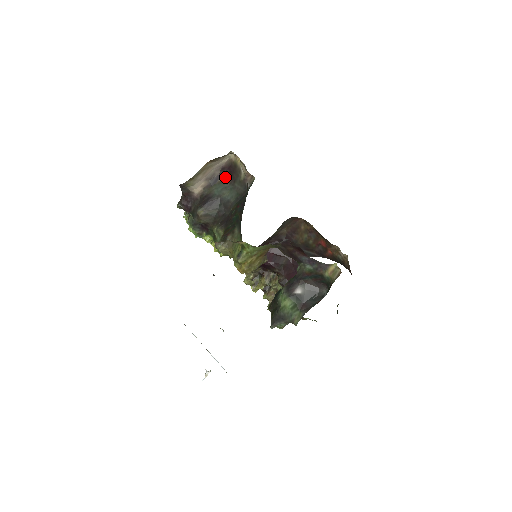
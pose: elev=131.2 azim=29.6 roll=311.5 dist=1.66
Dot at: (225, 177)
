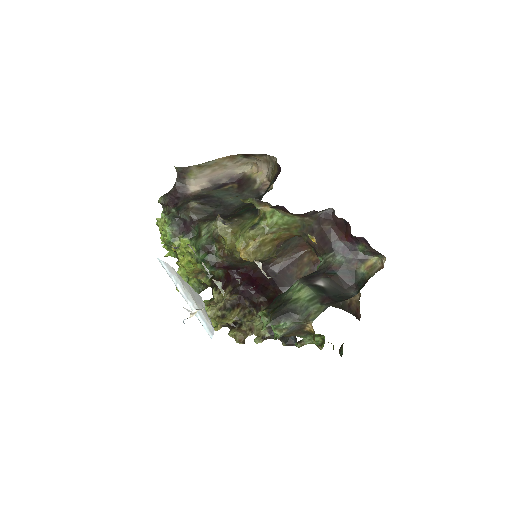
Dot at: (231, 187)
